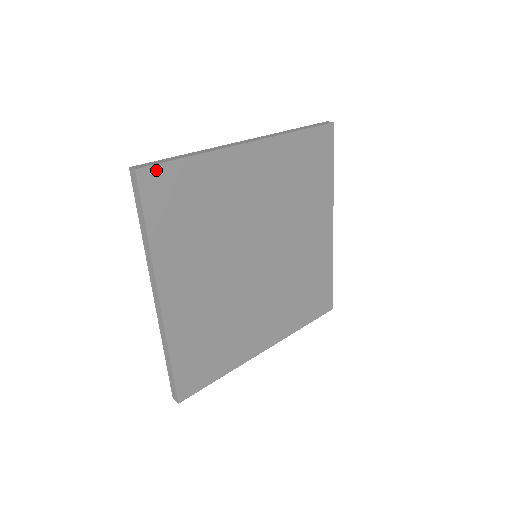
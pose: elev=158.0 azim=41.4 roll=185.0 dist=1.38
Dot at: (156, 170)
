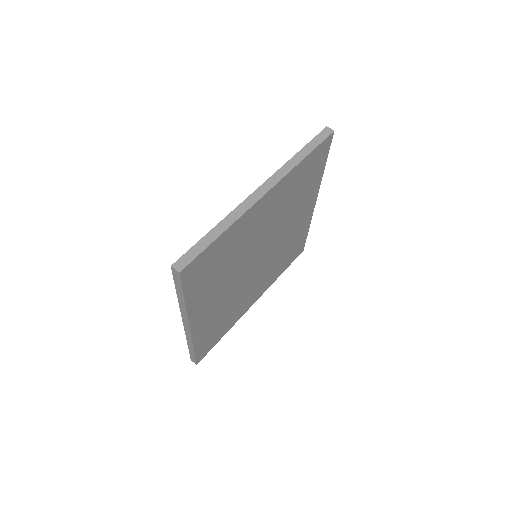
Dot at: (194, 262)
